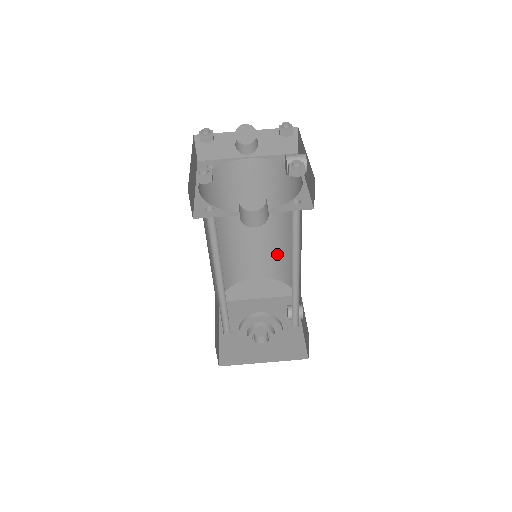
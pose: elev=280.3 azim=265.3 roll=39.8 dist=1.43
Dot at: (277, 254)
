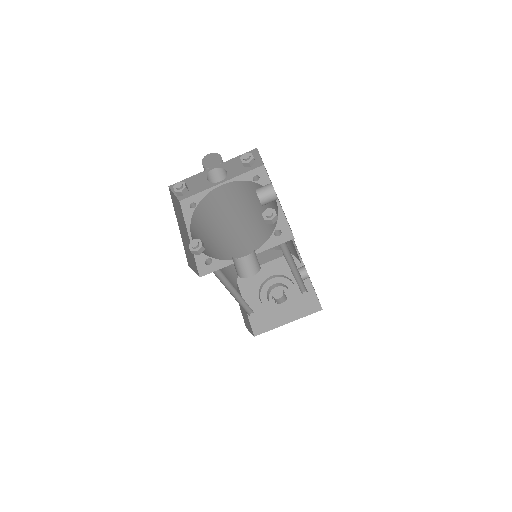
Dot at: occluded
